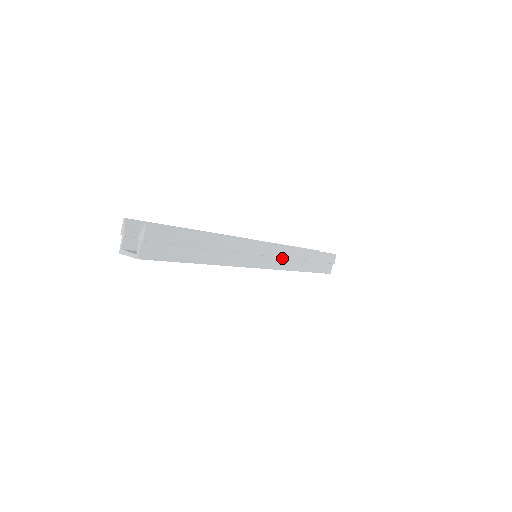
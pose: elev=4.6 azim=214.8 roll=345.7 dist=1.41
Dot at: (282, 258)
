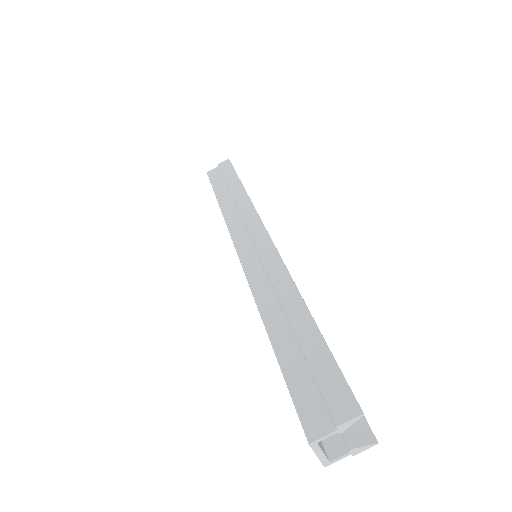
Dot at: occluded
